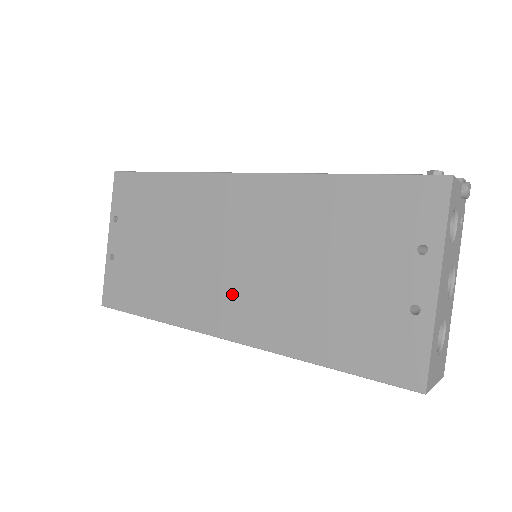
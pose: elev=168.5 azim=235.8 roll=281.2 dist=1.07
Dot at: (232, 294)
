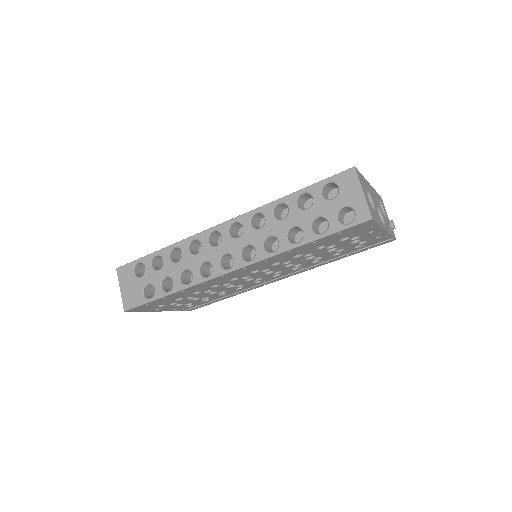
Dot at: occluded
